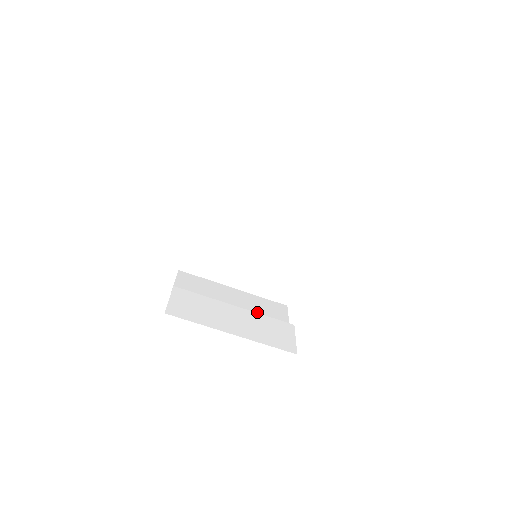
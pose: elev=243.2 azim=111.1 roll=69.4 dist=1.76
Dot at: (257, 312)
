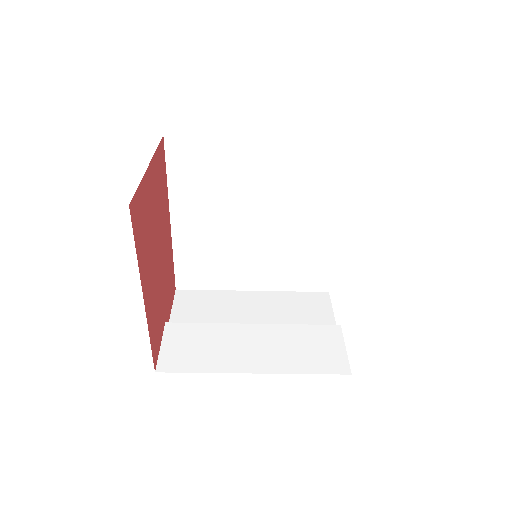
Dot at: (288, 318)
